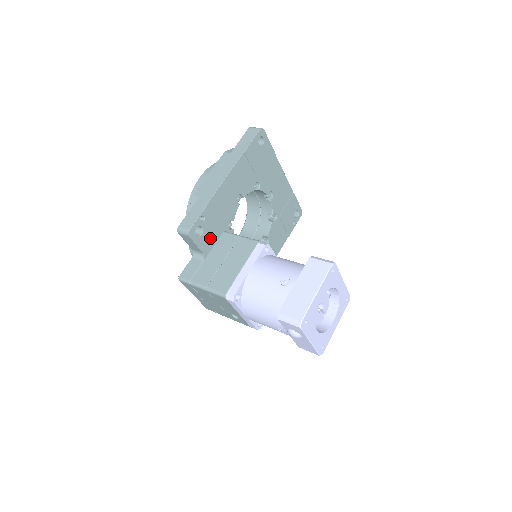
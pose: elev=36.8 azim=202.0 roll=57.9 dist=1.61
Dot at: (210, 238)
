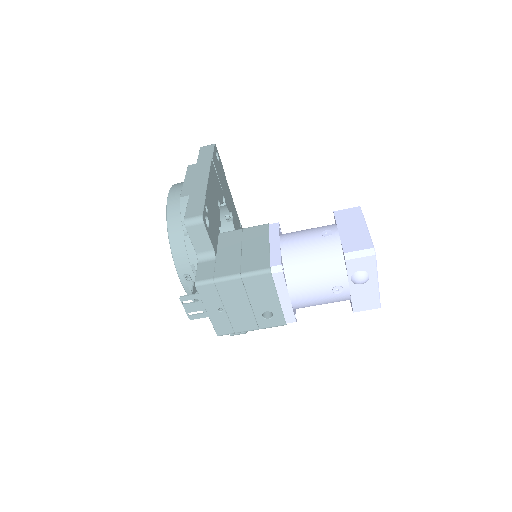
Dot at: (214, 235)
